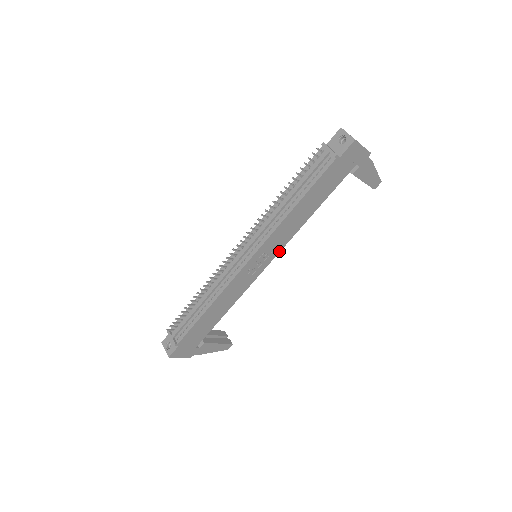
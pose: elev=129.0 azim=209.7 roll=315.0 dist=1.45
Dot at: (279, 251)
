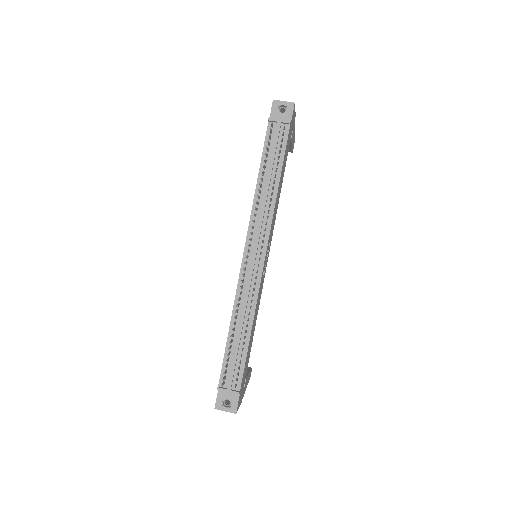
Dot at: (271, 239)
